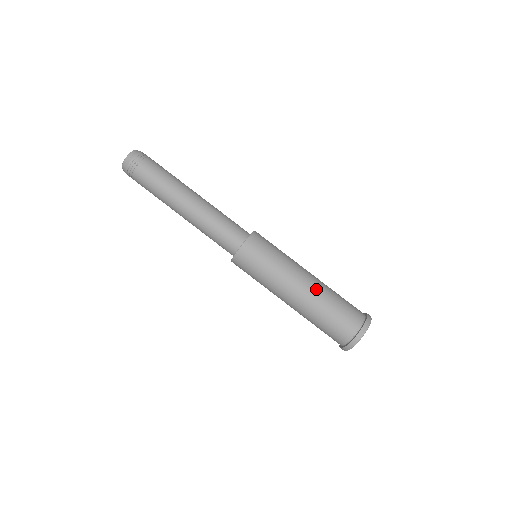
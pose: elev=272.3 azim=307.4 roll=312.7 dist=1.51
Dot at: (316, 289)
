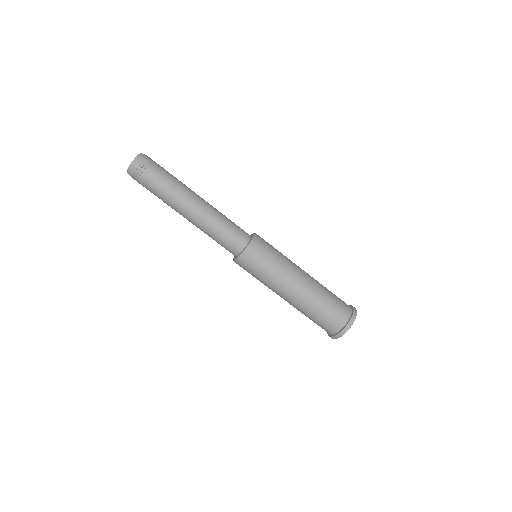
Dot at: (313, 281)
